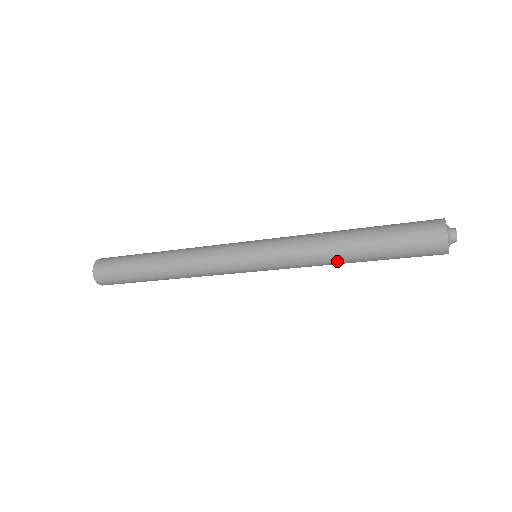
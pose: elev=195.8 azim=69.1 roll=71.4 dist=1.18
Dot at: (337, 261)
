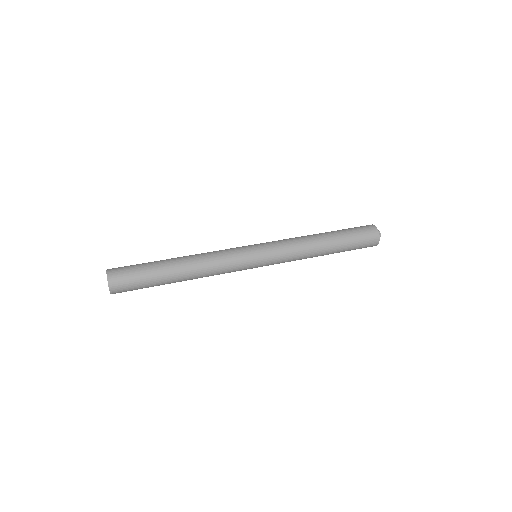
Dot at: occluded
